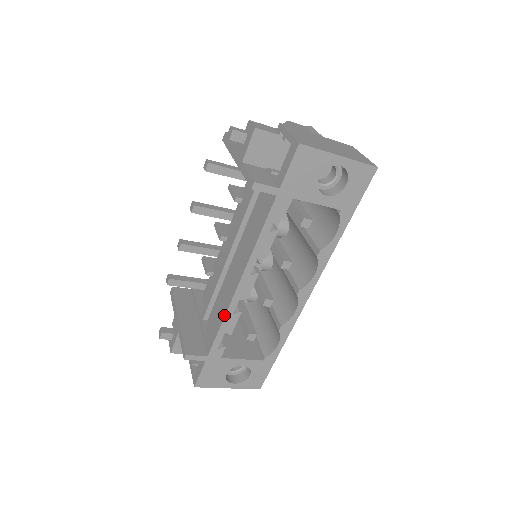
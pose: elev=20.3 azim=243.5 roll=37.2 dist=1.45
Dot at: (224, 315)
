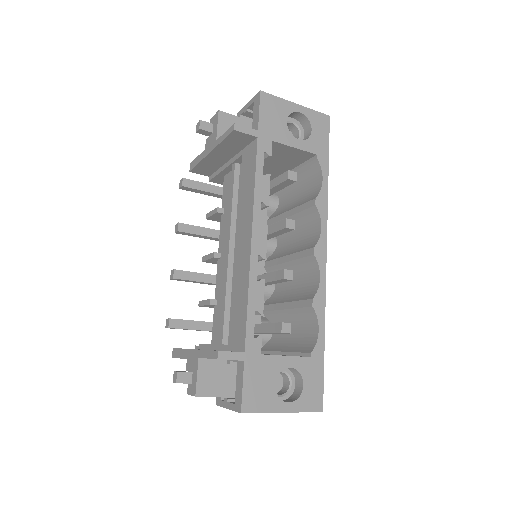
Dot at: (247, 285)
